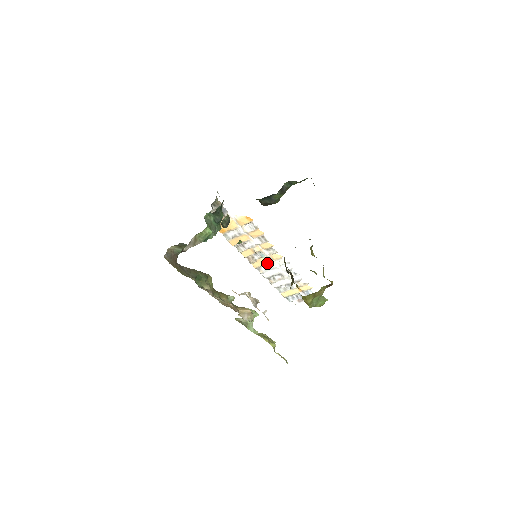
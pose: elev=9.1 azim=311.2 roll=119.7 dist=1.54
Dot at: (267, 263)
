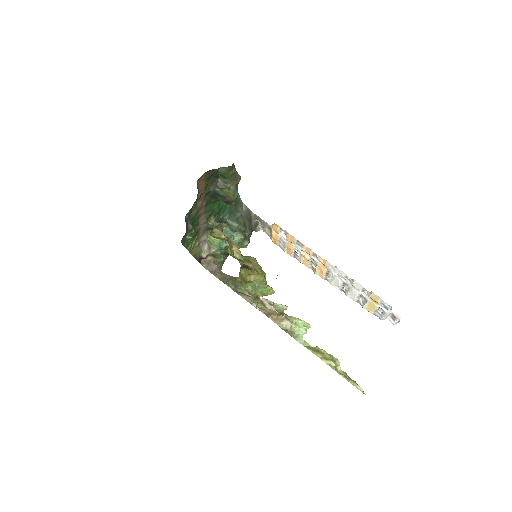
Dot at: (326, 271)
